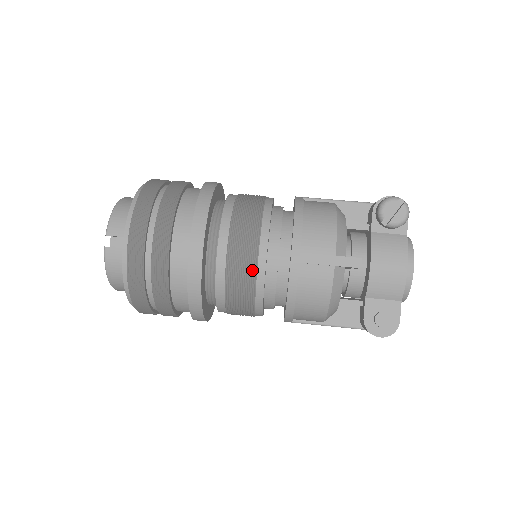
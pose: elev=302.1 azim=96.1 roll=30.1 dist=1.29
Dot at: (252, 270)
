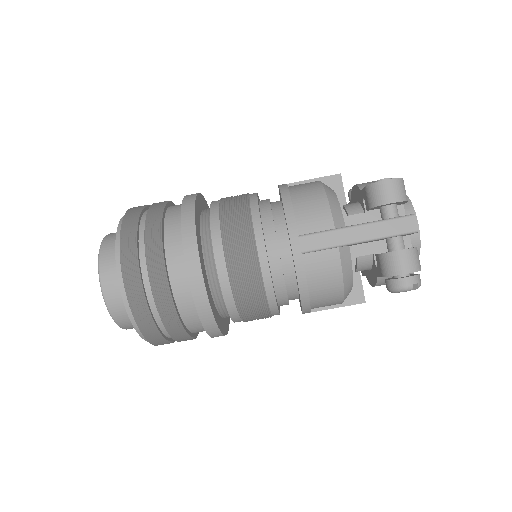
Dot at: occluded
